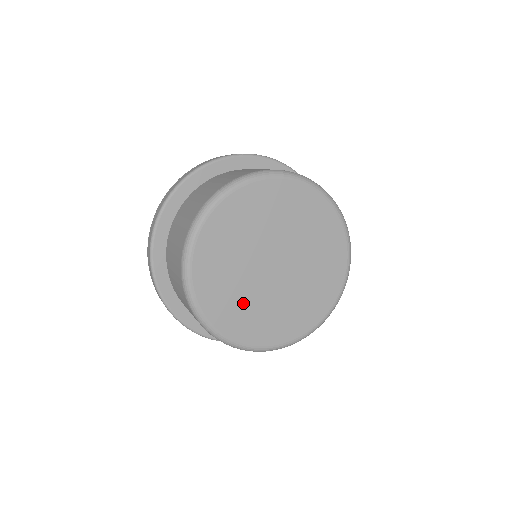
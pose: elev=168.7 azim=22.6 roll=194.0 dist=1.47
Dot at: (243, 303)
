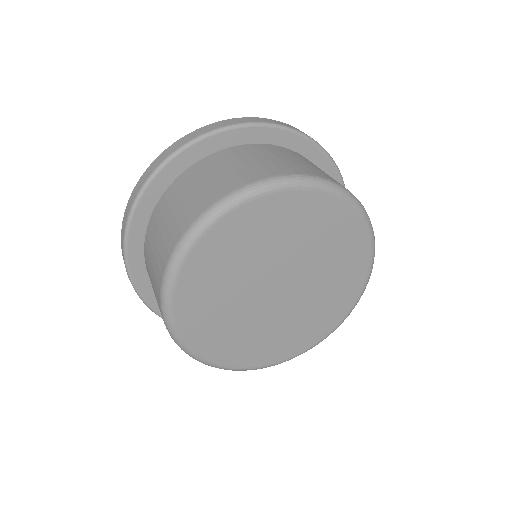
Dot at: (222, 312)
